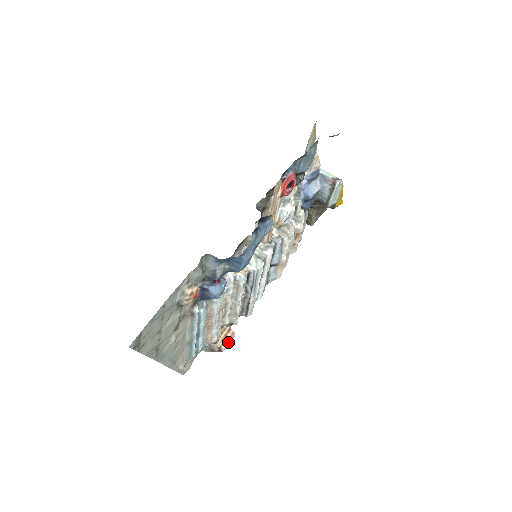
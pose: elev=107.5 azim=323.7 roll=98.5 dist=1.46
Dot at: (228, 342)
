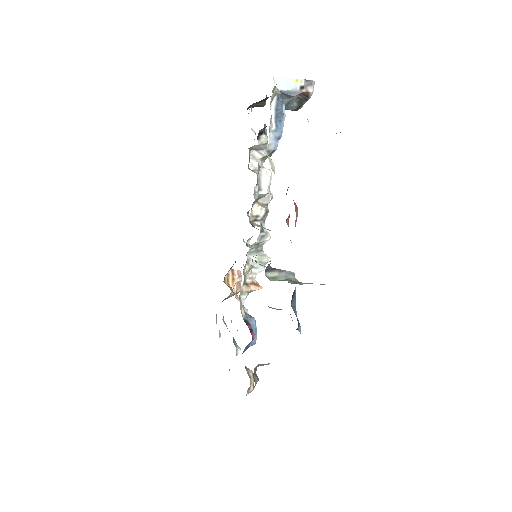
Dot at: (240, 283)
